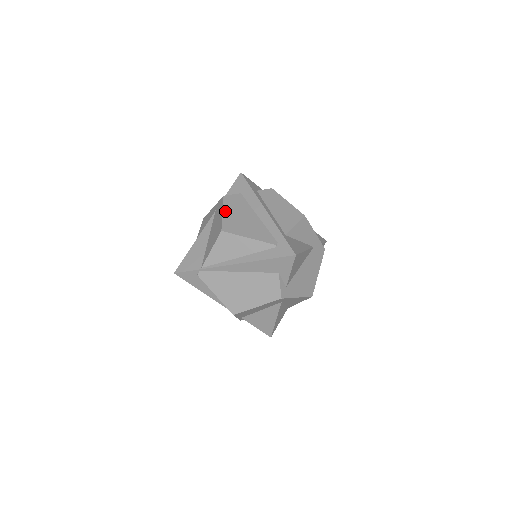
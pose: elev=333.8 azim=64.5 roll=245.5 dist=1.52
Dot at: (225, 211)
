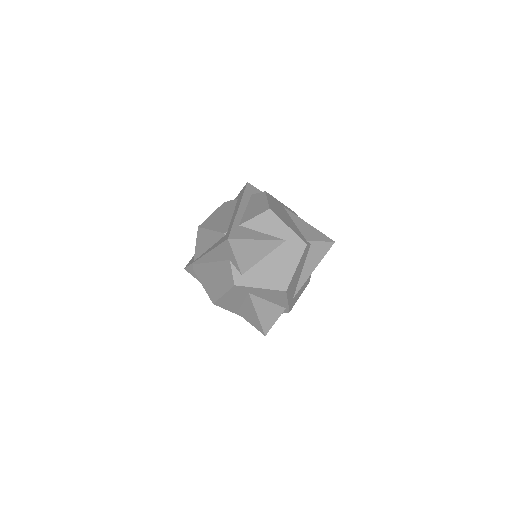
Dot at: (214, 213)
